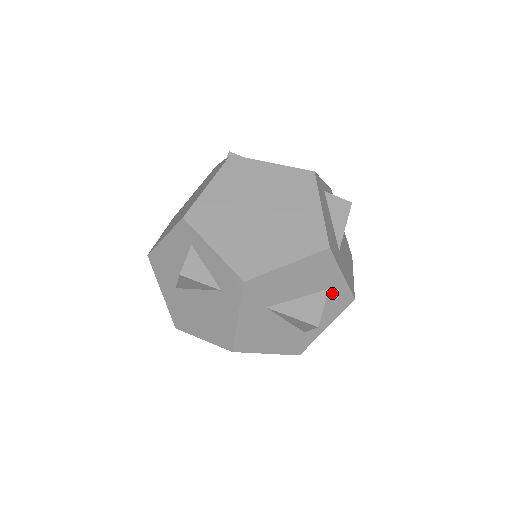
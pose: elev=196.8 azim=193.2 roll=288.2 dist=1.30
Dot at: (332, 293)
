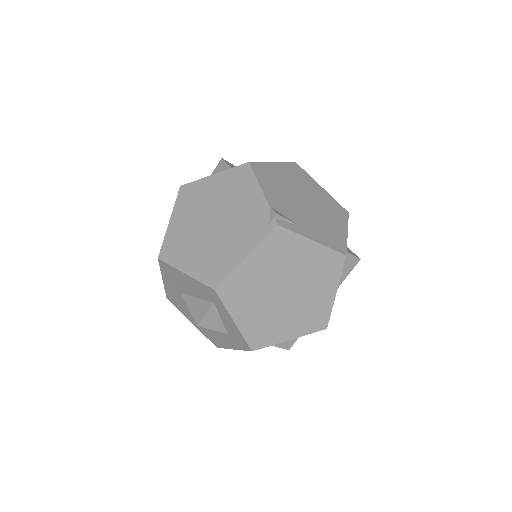
Dot at: occluded
